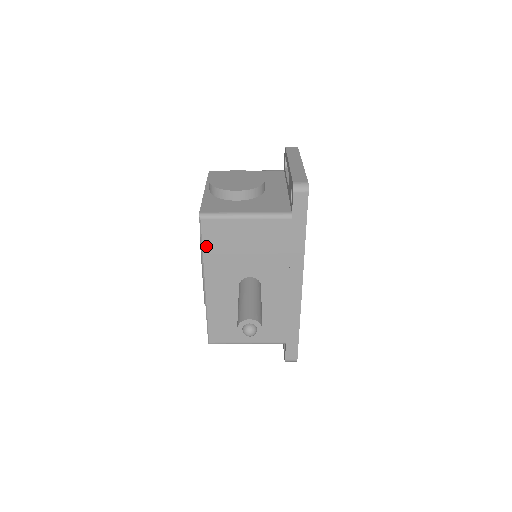
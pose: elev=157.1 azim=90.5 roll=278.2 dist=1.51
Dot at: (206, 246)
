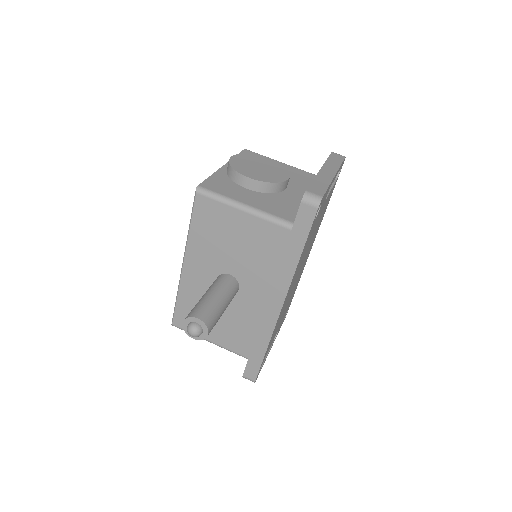
Dot at: (194, 224)
